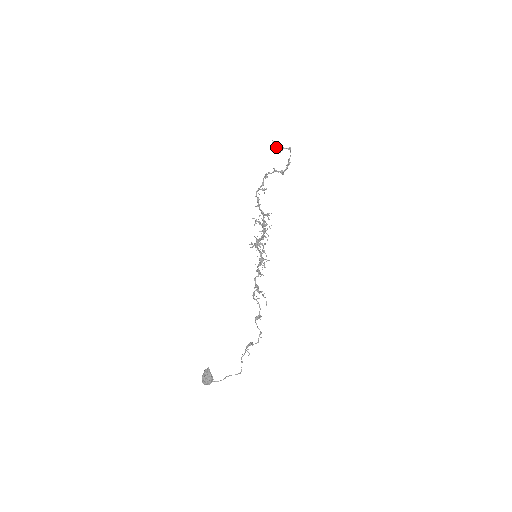
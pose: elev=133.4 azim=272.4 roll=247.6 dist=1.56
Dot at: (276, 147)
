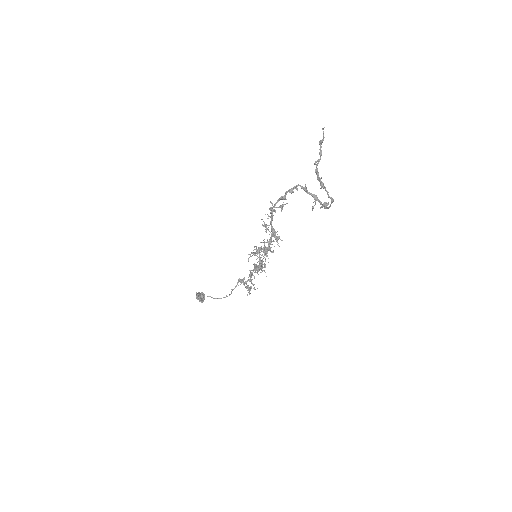
Dot at: occluded
